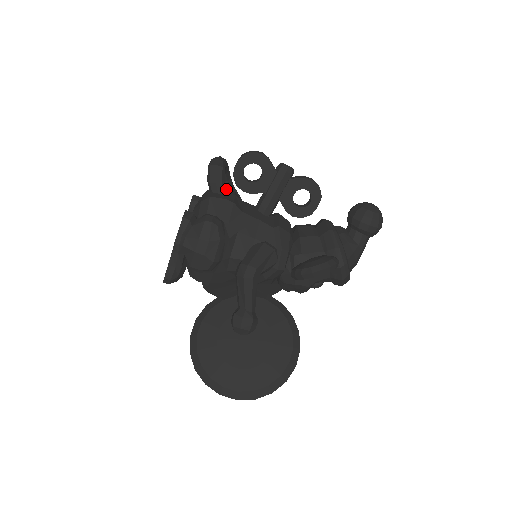
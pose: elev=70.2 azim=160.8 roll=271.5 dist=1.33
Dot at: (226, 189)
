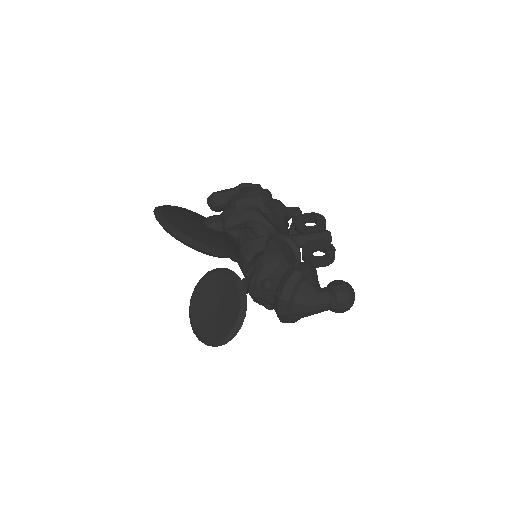
Dot at: (289, 217)
